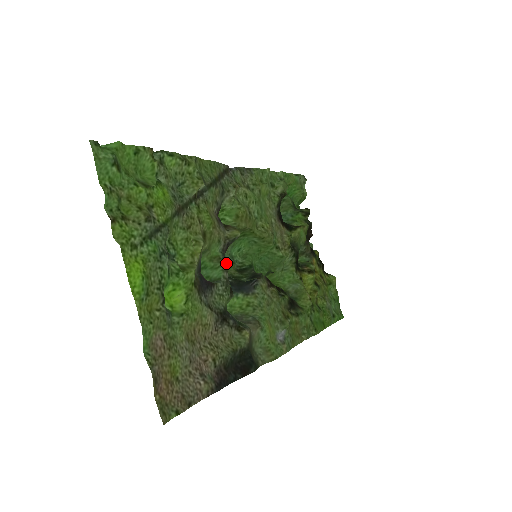
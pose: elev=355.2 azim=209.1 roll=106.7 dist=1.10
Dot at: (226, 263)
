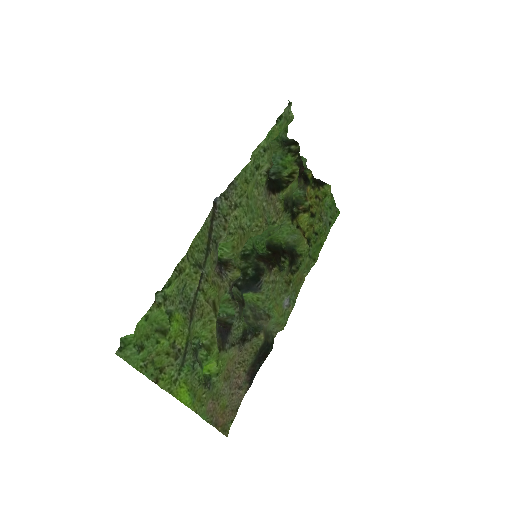
Dot at: (235, 299)
